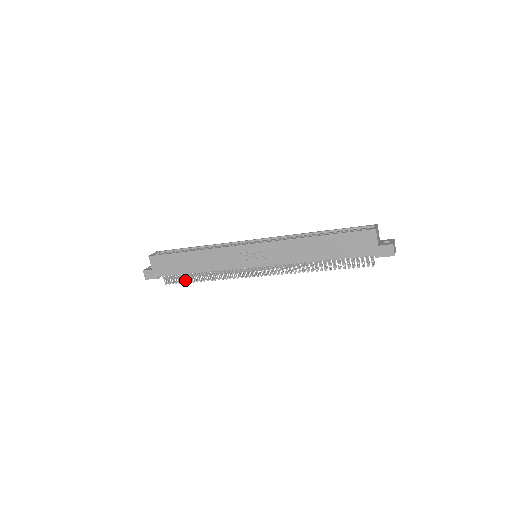
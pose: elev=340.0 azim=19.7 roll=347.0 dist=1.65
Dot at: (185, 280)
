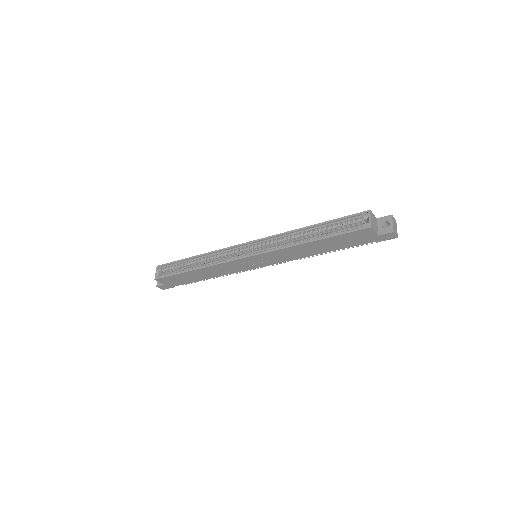
Dot at: occluded
